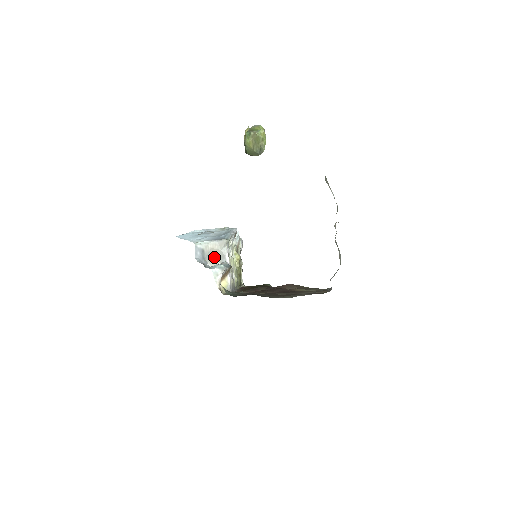
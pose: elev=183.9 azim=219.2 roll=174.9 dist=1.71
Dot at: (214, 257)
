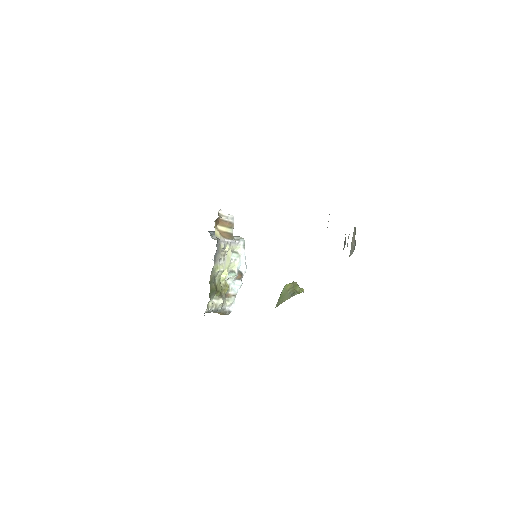
Dot at: occluded
